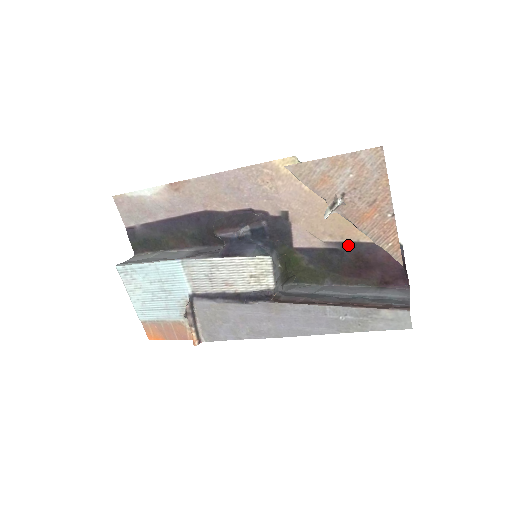
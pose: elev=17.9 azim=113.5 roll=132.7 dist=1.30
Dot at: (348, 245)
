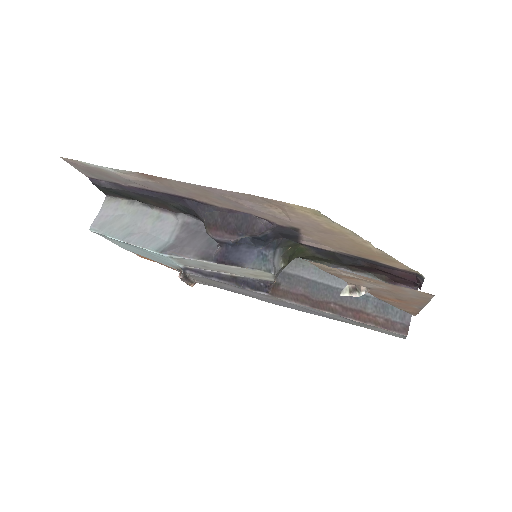
Dot at: (364, 259)
